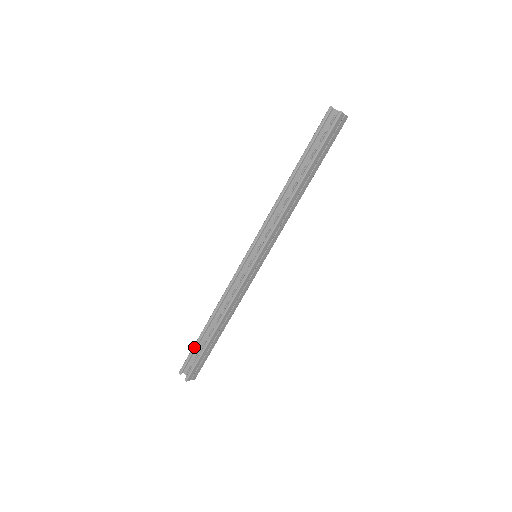
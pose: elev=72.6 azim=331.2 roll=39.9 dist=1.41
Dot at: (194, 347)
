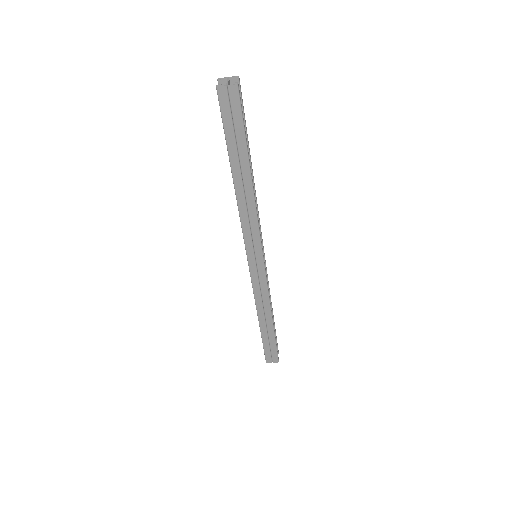
Dot at: occluded
